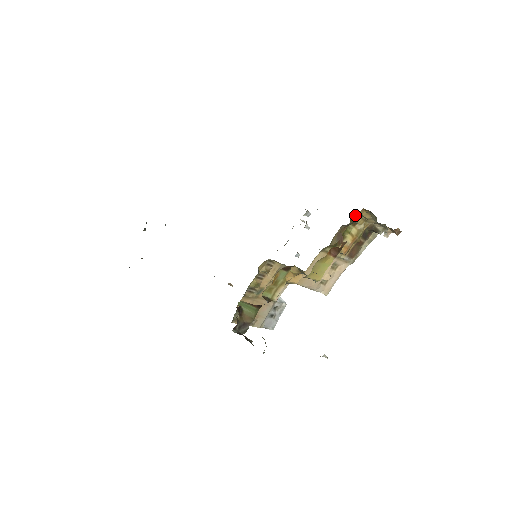
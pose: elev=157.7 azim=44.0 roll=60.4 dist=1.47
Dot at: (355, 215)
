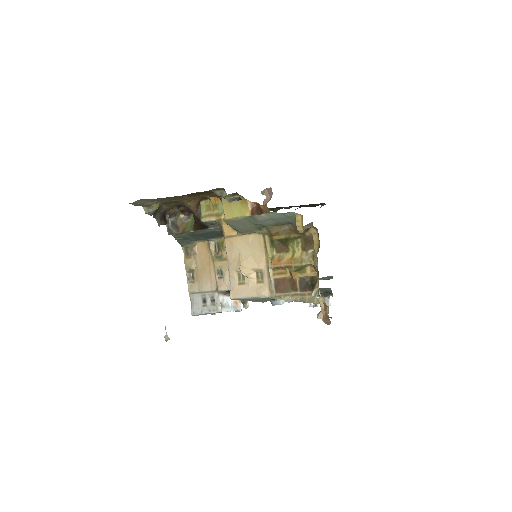
Dot at: (312, 240)
